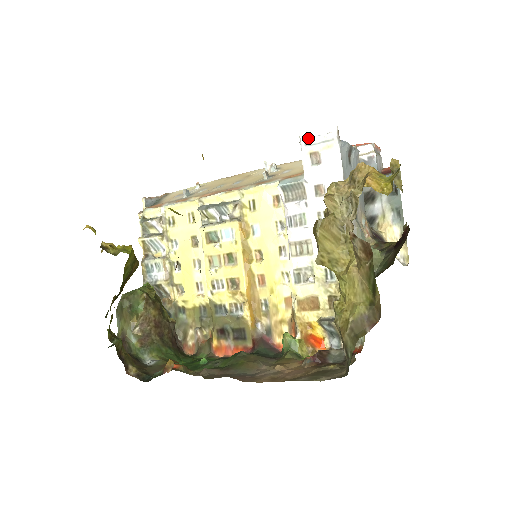
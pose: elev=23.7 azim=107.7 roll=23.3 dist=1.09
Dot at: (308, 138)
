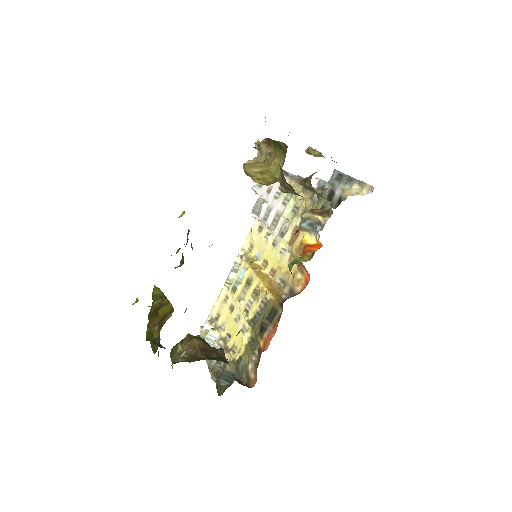
Dot at: occluded
